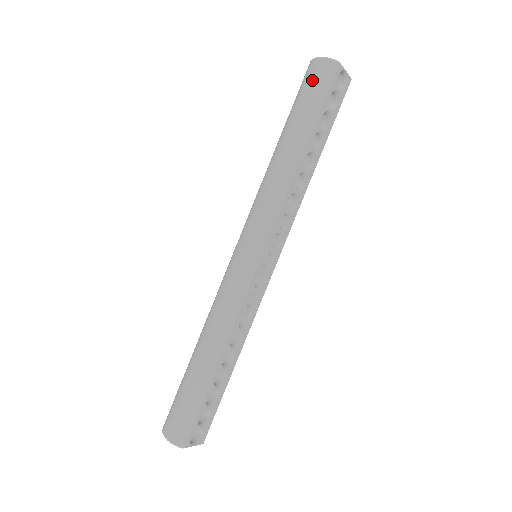
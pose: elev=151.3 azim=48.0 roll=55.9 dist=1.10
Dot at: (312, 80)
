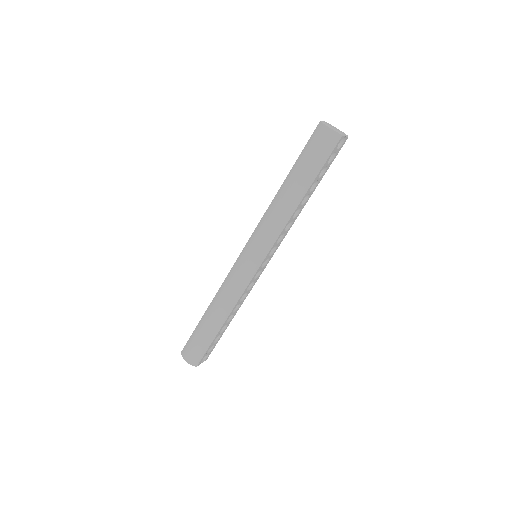
Dot at: (319, 144)
